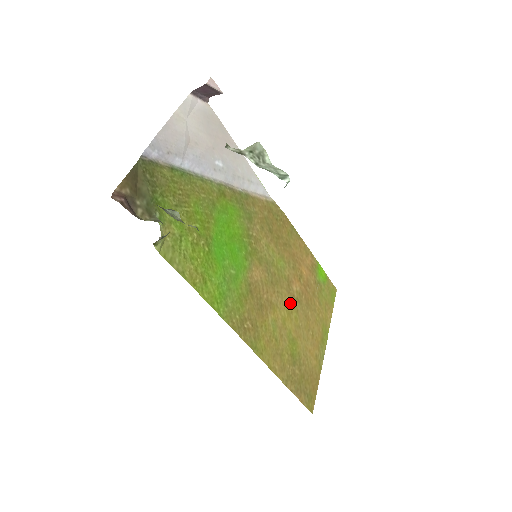
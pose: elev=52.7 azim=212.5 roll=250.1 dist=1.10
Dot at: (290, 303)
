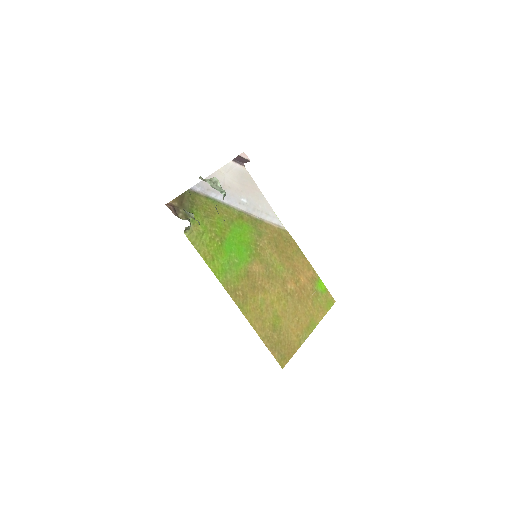
Dot at: (282, 294)
